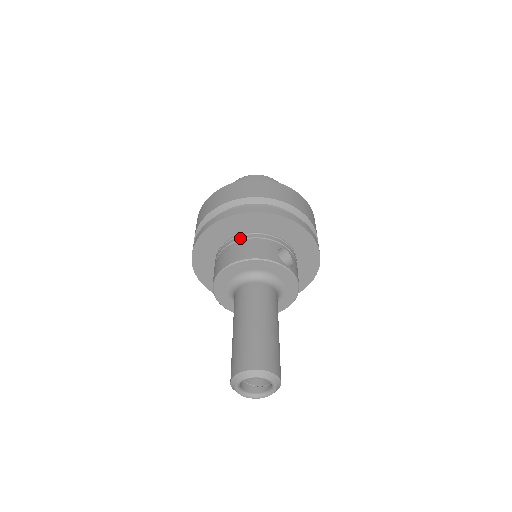
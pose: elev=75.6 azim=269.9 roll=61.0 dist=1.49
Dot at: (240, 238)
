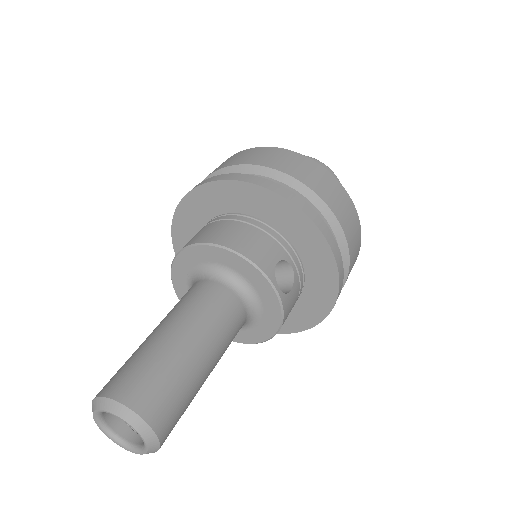
Dot at: (241, 218)
